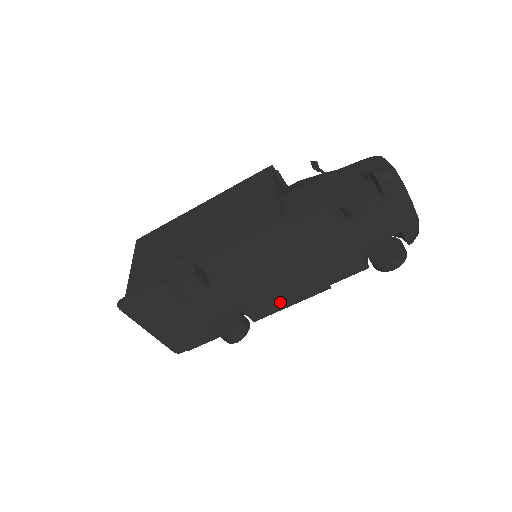
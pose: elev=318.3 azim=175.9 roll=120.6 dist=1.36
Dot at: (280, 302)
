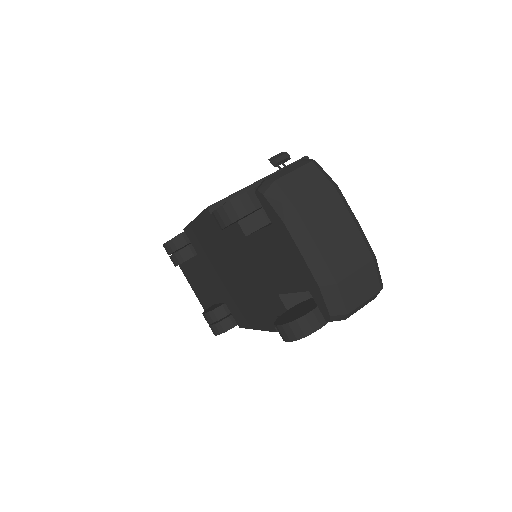
Dot at: (247, 317)
